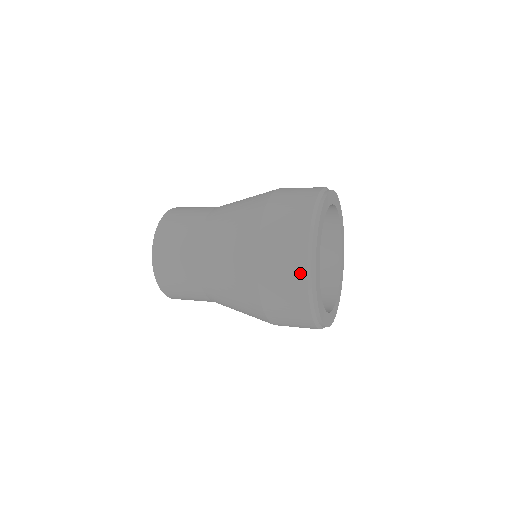
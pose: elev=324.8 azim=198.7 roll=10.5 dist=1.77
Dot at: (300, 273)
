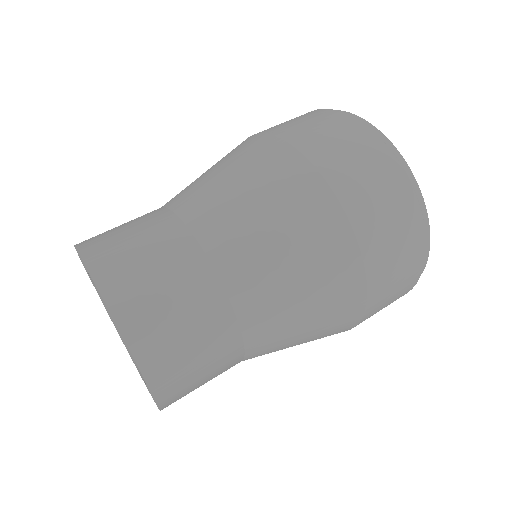
Dot at: (405, 193)
